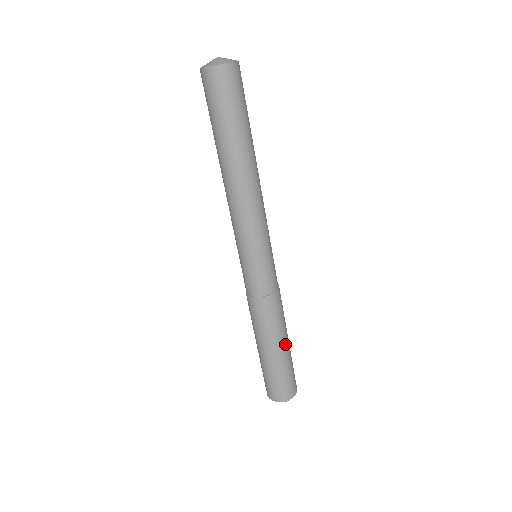
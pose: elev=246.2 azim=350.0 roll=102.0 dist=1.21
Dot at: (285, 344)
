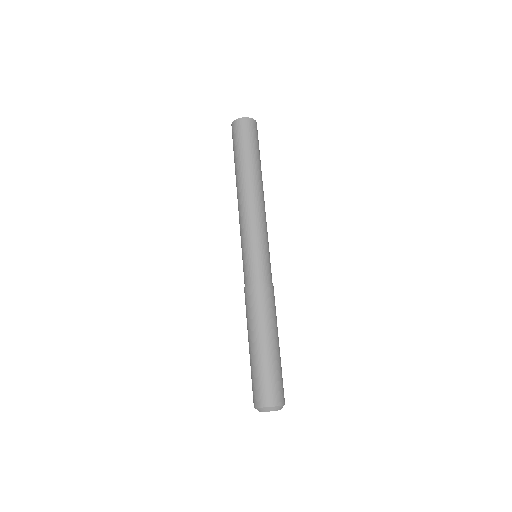
Dot at: (264, 340)
